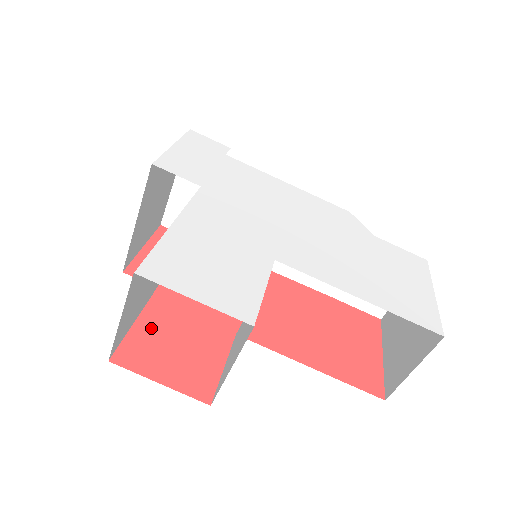
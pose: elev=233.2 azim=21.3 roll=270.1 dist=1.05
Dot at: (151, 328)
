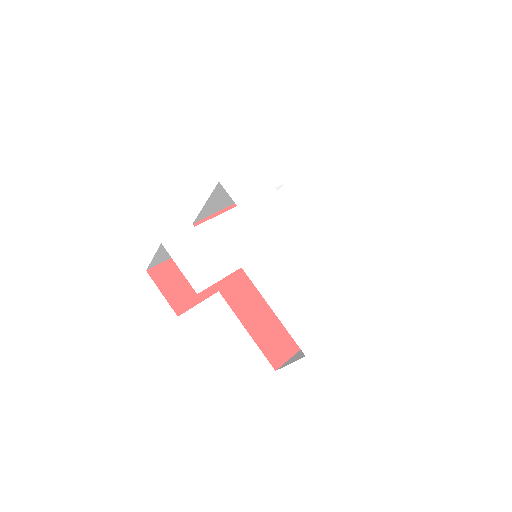
Dot at: occluded
